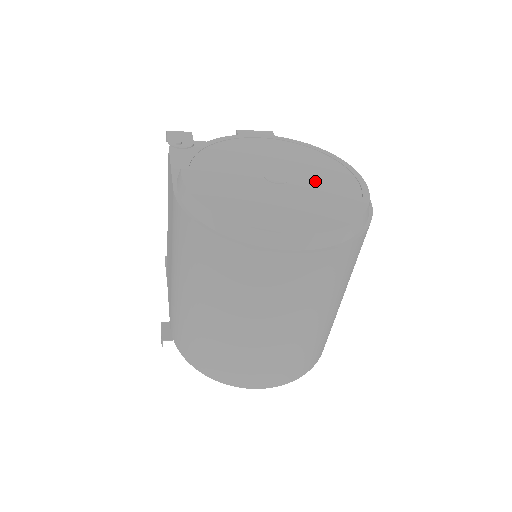
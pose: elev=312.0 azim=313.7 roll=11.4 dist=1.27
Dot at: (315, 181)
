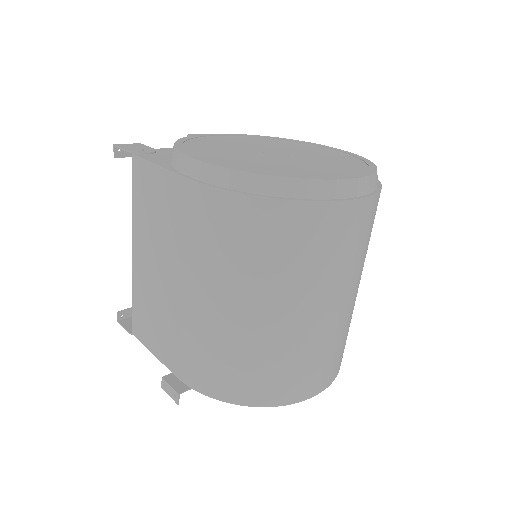
Dot at: (308, 153)
